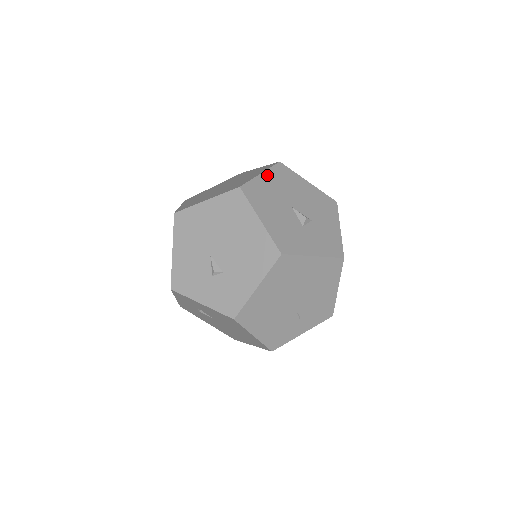
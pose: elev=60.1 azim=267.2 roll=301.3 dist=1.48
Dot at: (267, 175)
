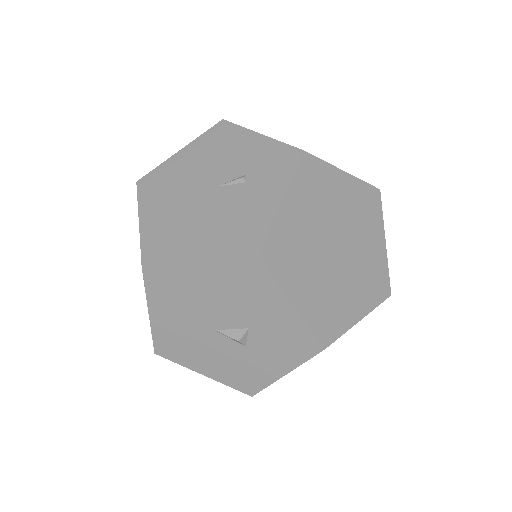
Dot at: (154, 309)
